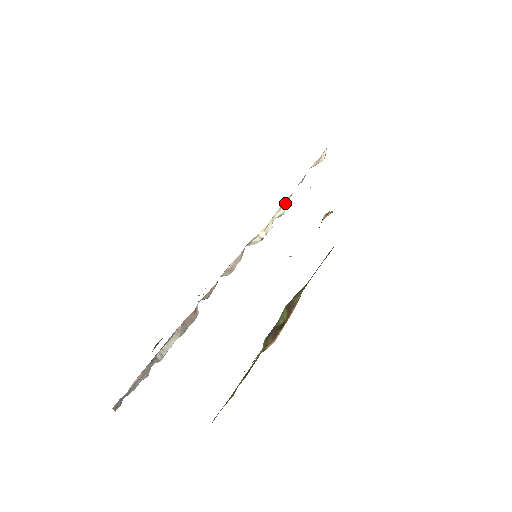
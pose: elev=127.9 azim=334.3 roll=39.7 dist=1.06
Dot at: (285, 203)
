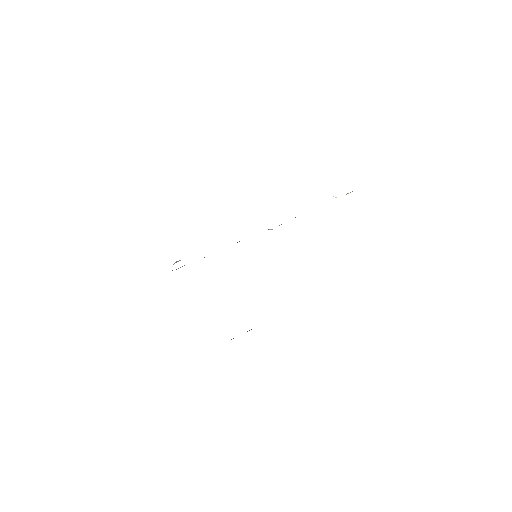
Dot at: occluded
